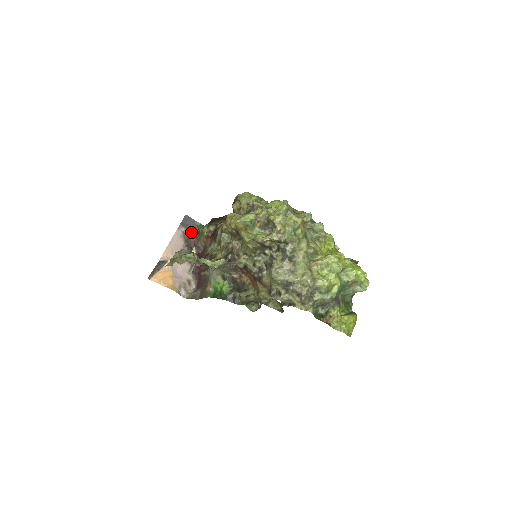
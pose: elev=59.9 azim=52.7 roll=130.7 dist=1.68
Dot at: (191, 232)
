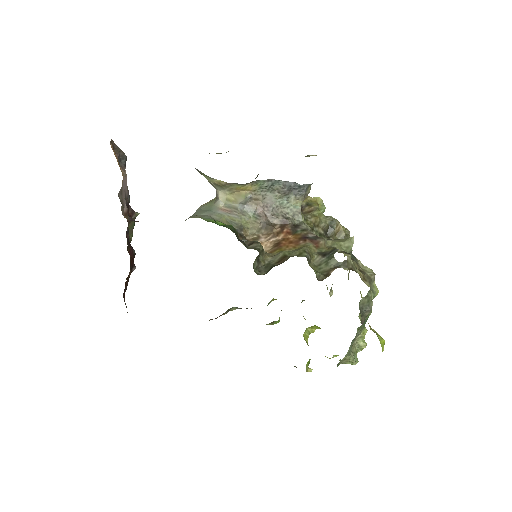
Dot at: (130, 208)
